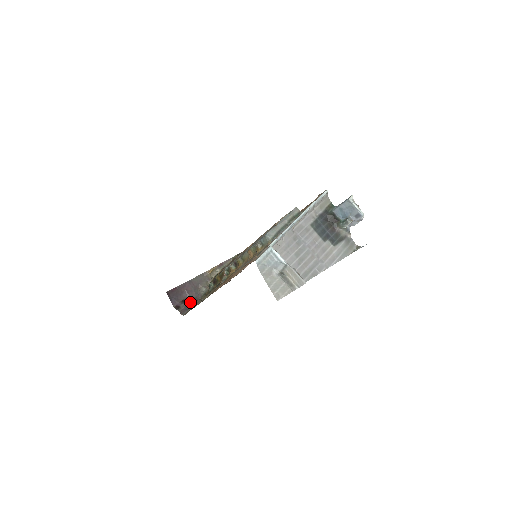
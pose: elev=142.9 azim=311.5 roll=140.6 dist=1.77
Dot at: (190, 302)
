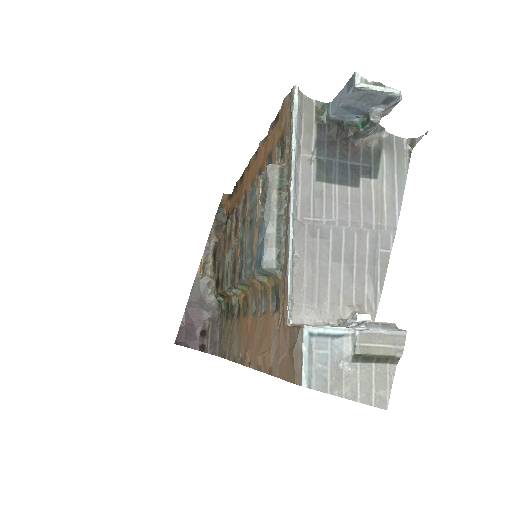
Dot at: (211, 330)
